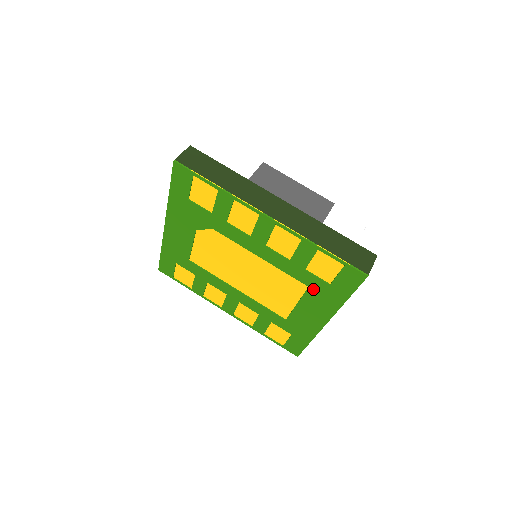
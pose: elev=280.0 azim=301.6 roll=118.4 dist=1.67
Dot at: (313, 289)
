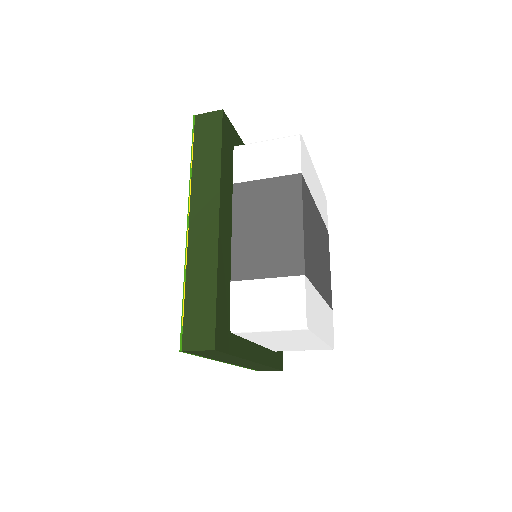
Dot at: occluded
